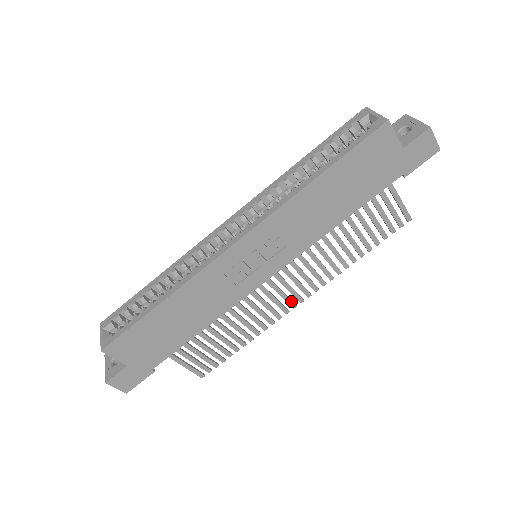
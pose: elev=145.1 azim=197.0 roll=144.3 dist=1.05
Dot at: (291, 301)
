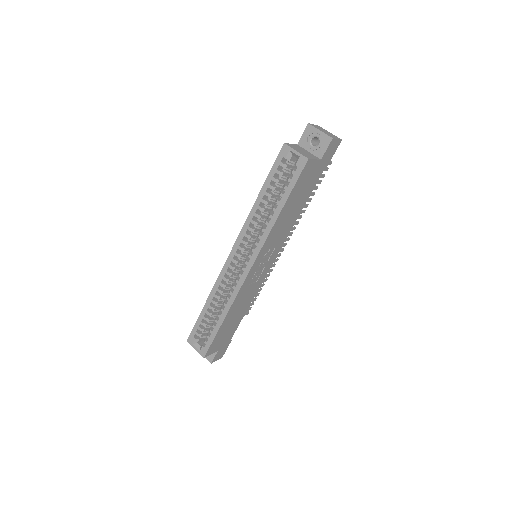
Dot at: (280, 250)
